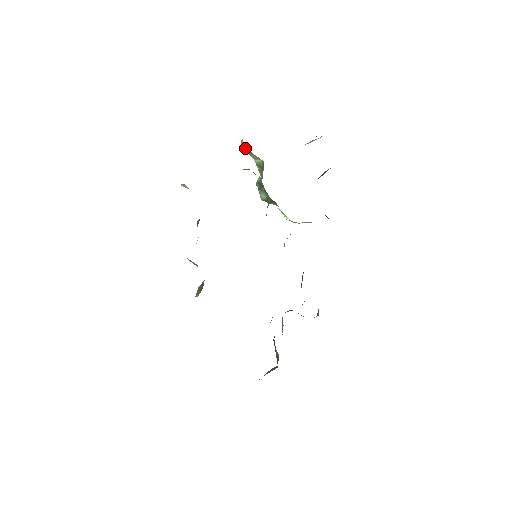
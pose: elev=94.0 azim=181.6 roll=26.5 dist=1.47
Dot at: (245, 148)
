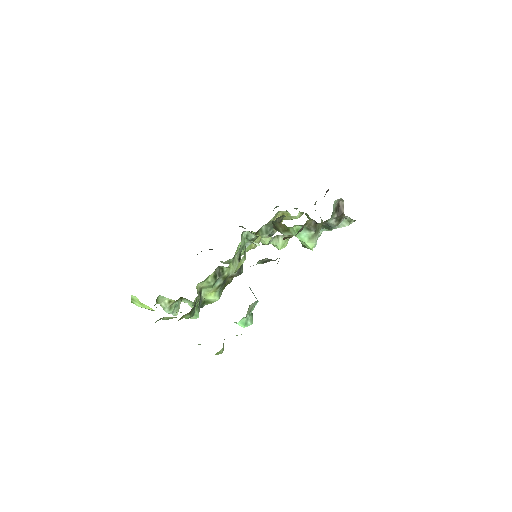
Dot at: (307, 217)
